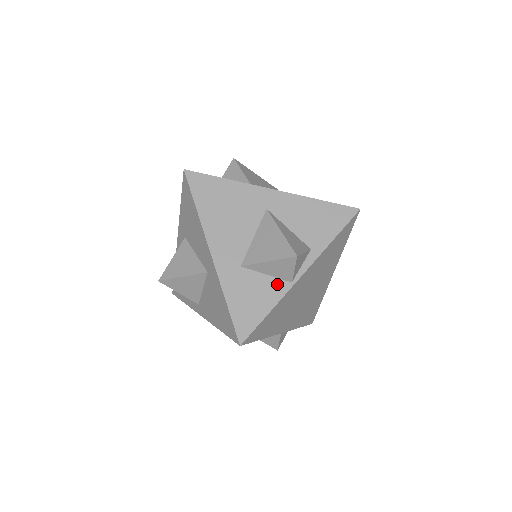
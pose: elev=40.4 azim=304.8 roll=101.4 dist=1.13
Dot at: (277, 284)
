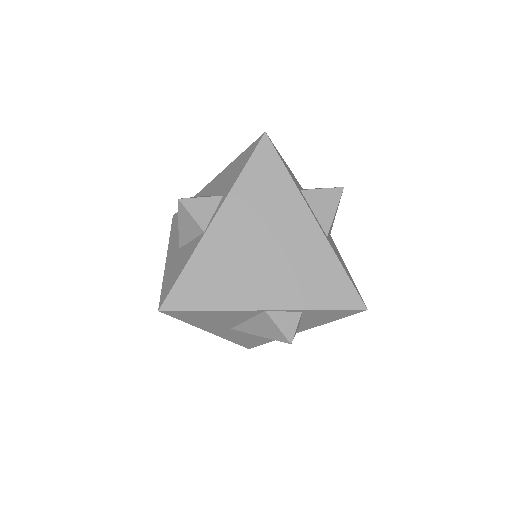
Dot at: (195, 242)
